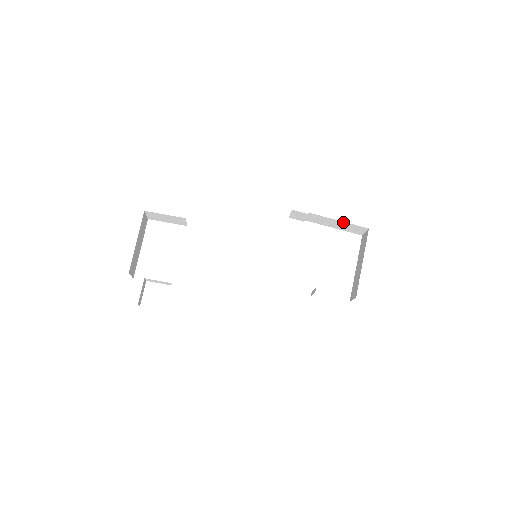
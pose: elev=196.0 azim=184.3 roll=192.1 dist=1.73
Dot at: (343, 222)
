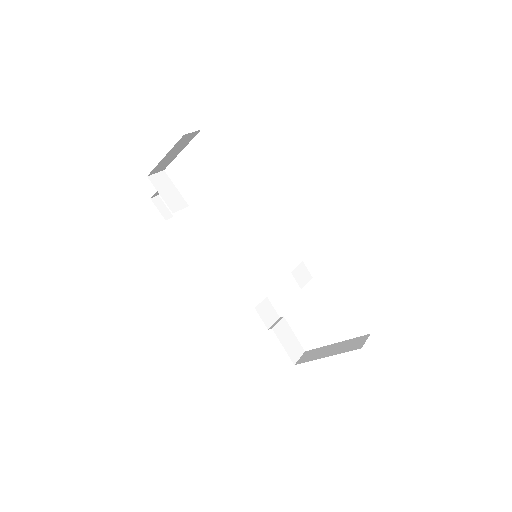
Dot at: occluded
